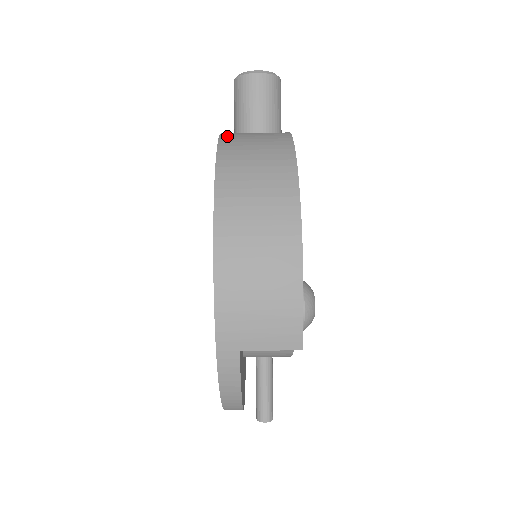
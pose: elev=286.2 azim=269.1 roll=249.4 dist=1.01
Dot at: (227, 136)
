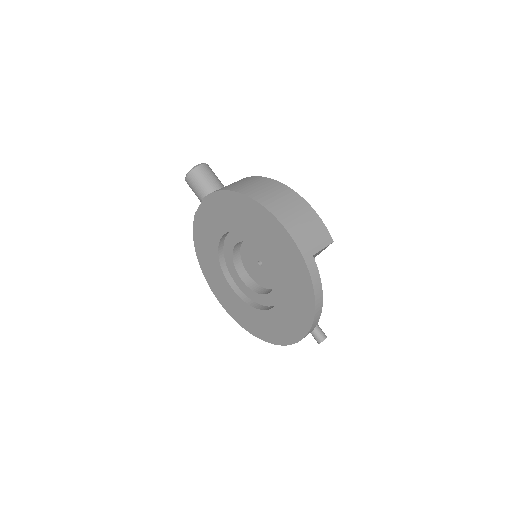
Dot at: (216, 190)
